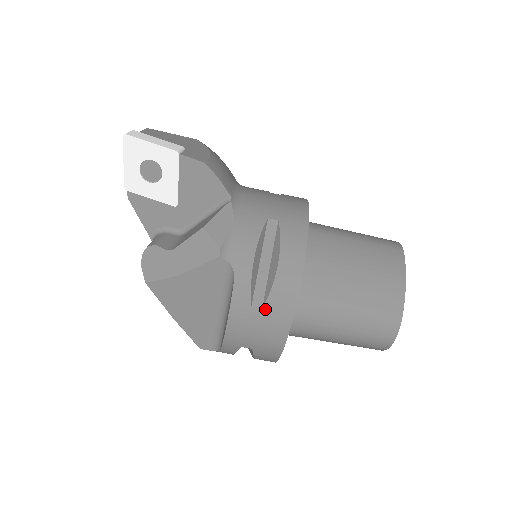
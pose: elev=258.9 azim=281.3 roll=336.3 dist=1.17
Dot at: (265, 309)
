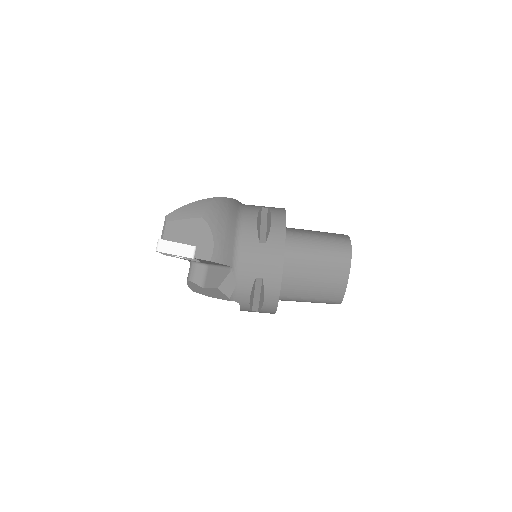
Dot at: occluded
